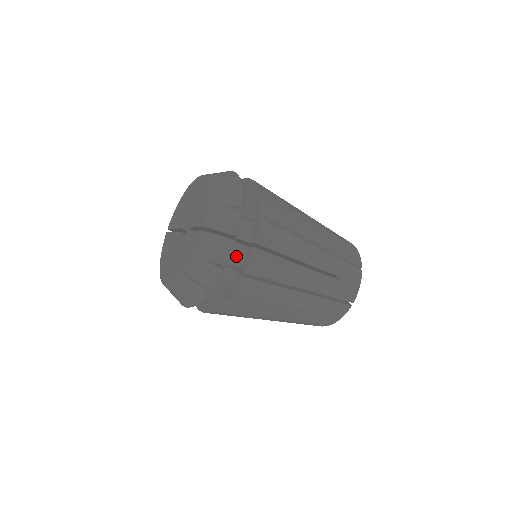
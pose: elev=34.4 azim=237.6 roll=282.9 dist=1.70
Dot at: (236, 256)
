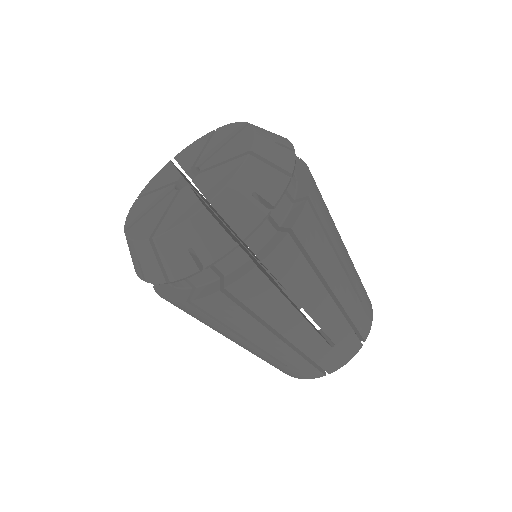
Dot at: (279, 208)
